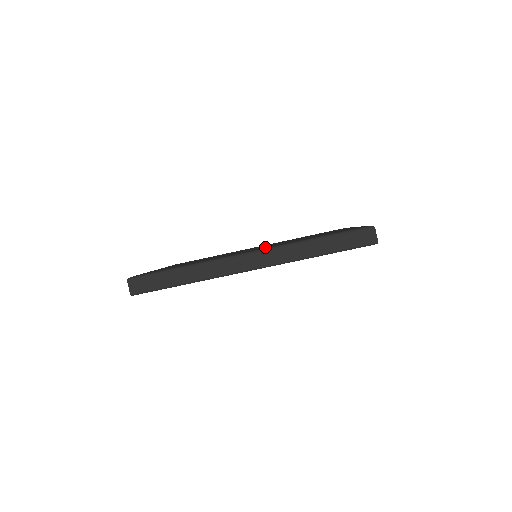
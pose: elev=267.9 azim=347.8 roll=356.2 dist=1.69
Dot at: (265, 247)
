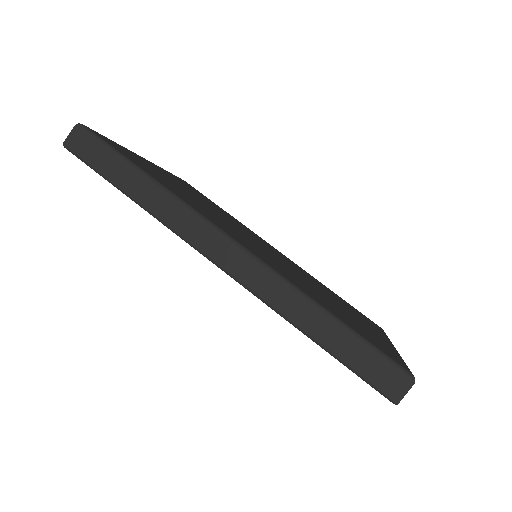
Dot at: occluded
